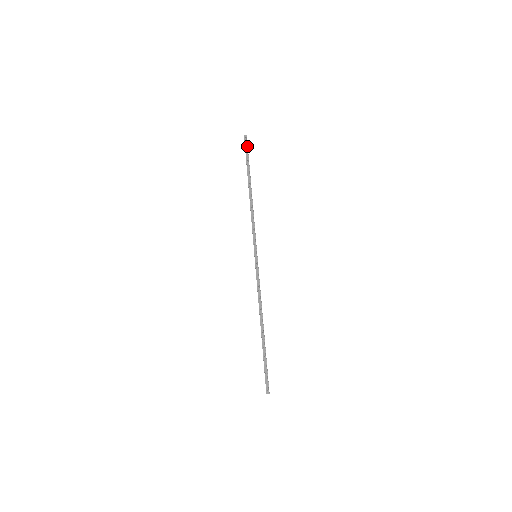
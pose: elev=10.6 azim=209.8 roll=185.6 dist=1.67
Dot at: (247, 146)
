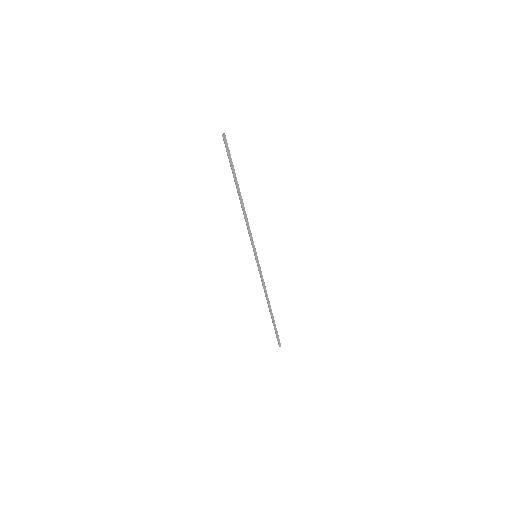
Dot at: (228, 147)
